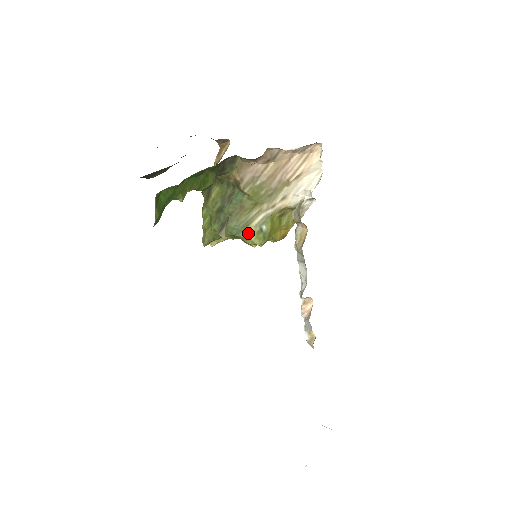
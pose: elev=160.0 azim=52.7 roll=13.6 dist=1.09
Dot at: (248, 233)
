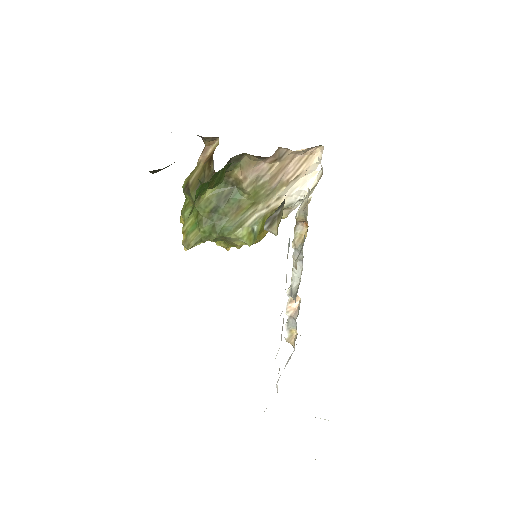
Dot at: (241, 234)
